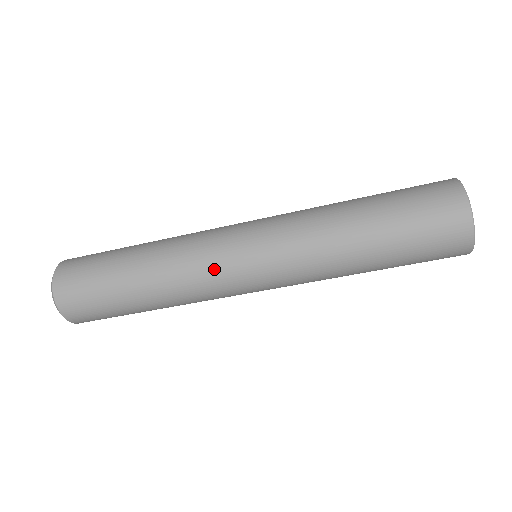
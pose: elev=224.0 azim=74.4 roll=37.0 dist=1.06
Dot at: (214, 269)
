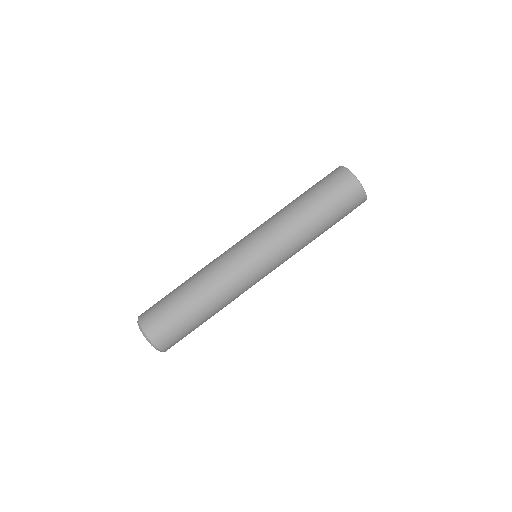
Dot at: (235, 265)
